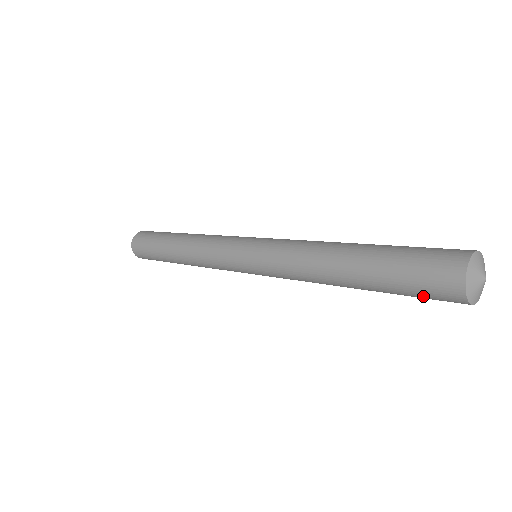
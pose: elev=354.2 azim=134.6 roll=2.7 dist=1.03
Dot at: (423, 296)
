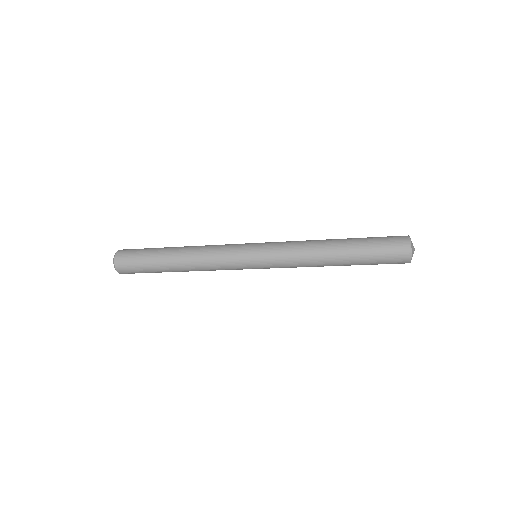
Dot at: (386, 262)
